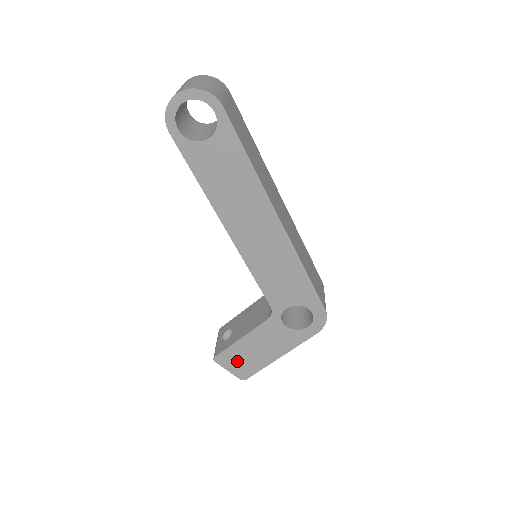
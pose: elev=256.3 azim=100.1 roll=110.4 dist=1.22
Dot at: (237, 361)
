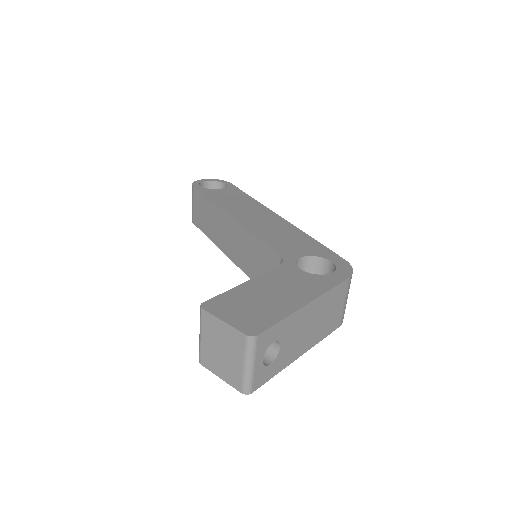
Dot at: (240, 308)
